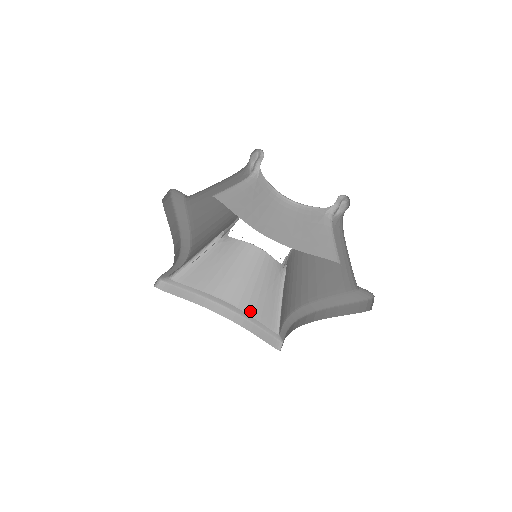
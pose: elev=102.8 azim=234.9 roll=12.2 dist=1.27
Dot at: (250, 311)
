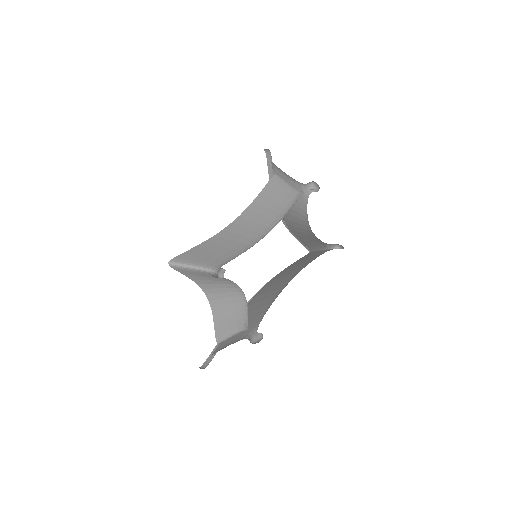
Dot at: (293, 232)
